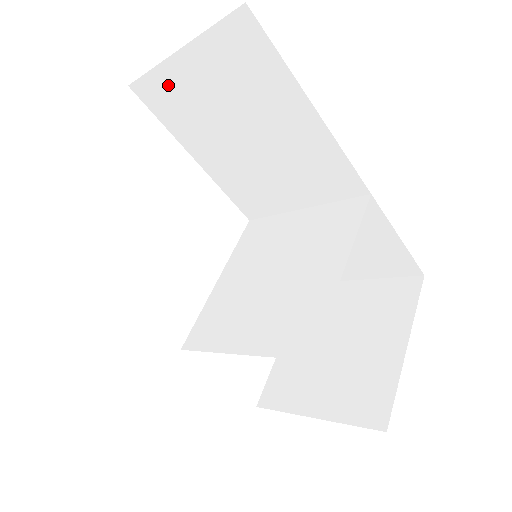
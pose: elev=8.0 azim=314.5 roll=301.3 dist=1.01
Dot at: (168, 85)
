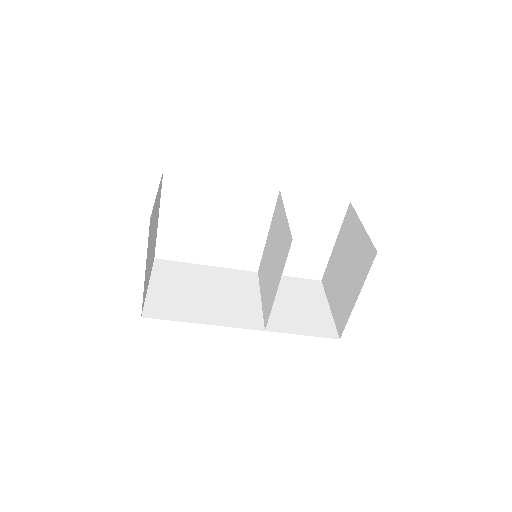
Dot at: occluded
